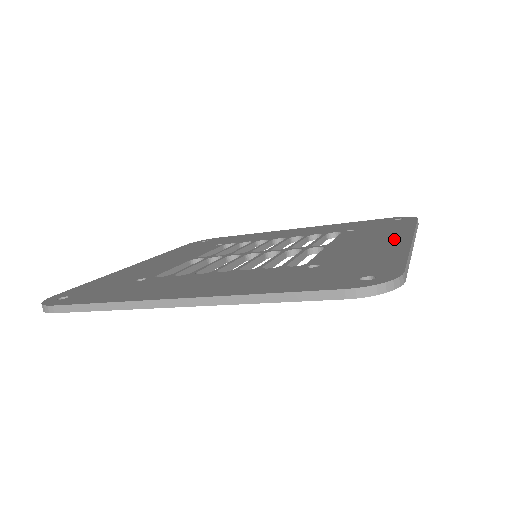
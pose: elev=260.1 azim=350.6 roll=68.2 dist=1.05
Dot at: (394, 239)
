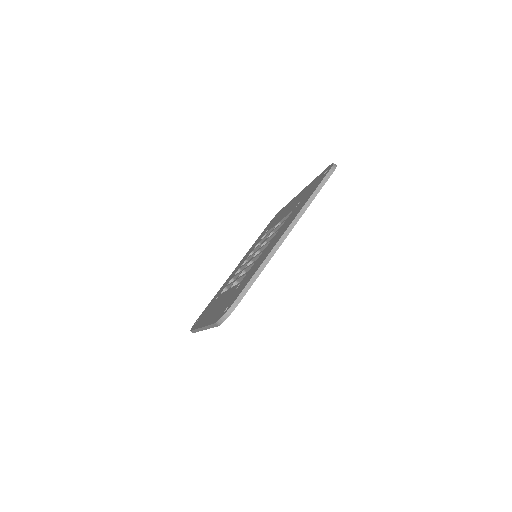
Dot at: occluded
